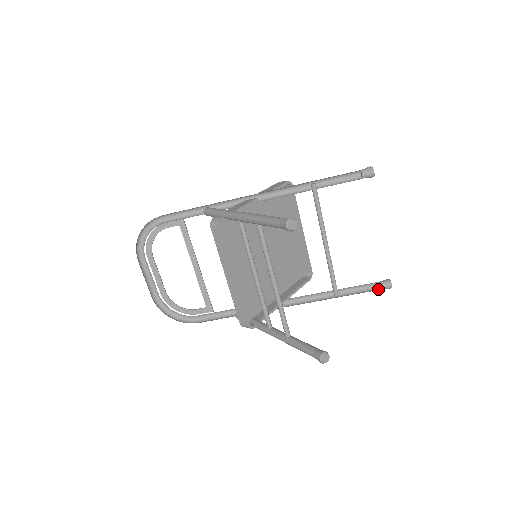
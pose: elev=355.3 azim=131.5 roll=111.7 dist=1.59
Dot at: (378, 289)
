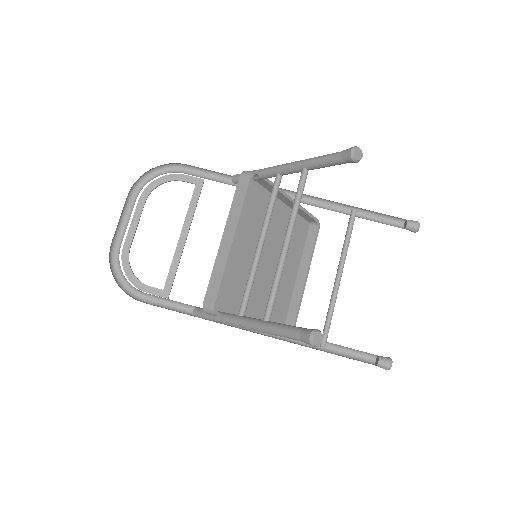
Dot at: (373, 364)
